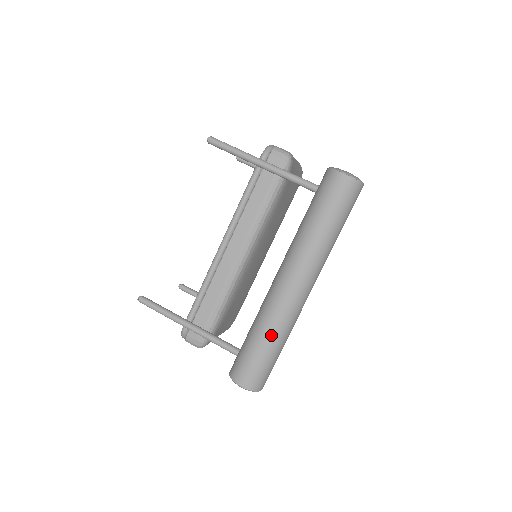
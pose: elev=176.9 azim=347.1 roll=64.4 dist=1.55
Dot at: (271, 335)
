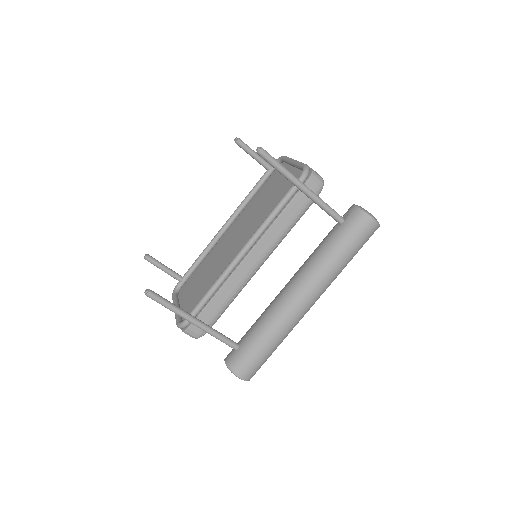
Dot at: (277, 339)
